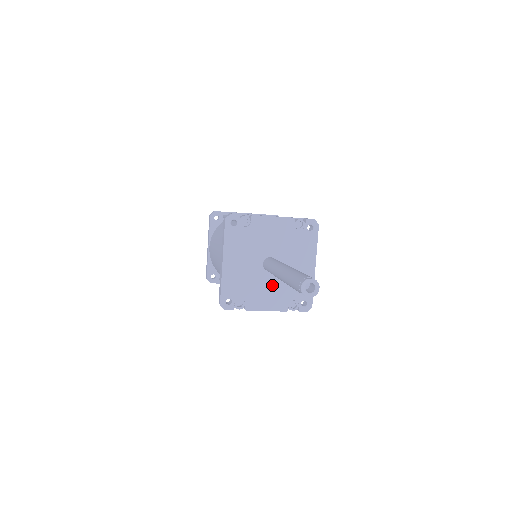
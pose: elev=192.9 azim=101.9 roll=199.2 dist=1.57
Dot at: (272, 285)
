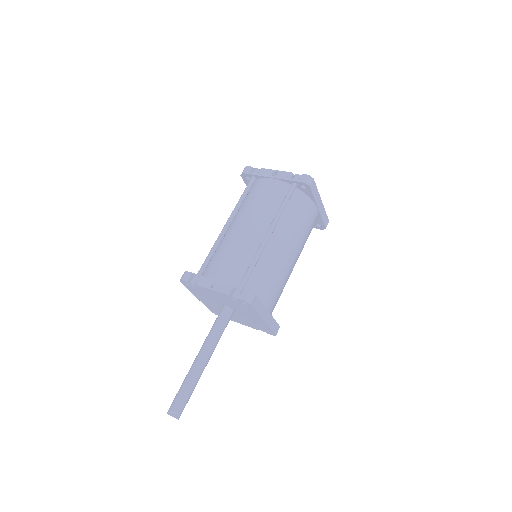
Dot at: (238, 317)
